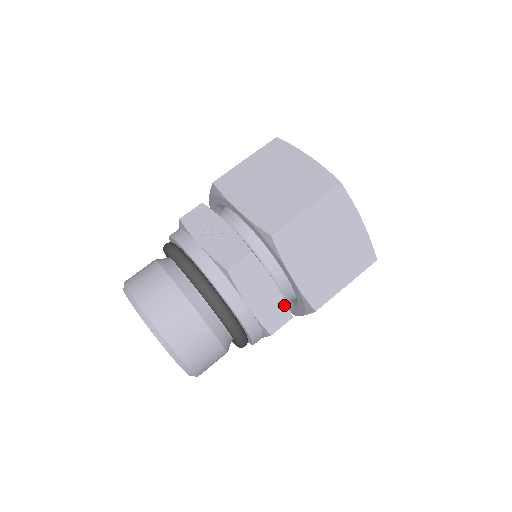
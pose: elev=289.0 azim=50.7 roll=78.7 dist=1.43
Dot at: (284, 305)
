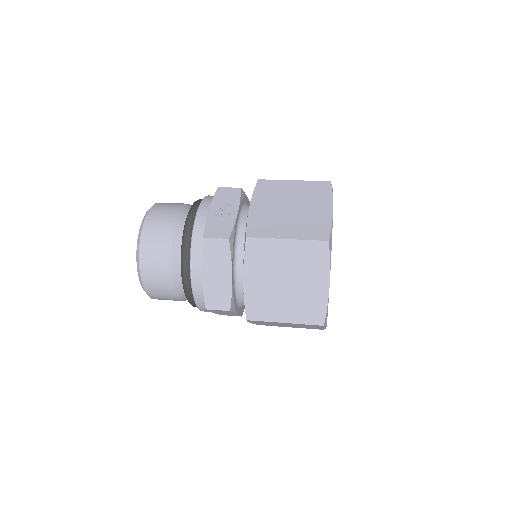
Dot at: (229, 296)
